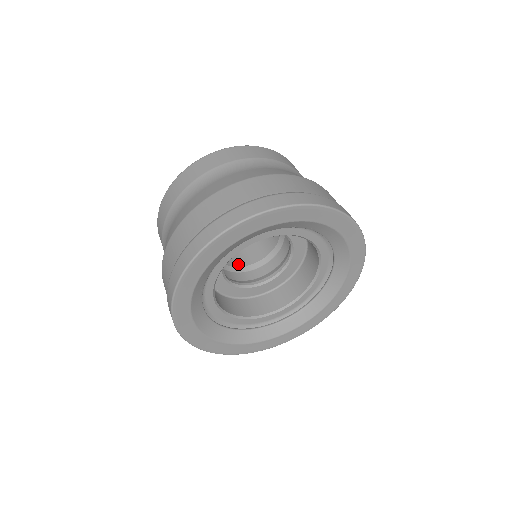
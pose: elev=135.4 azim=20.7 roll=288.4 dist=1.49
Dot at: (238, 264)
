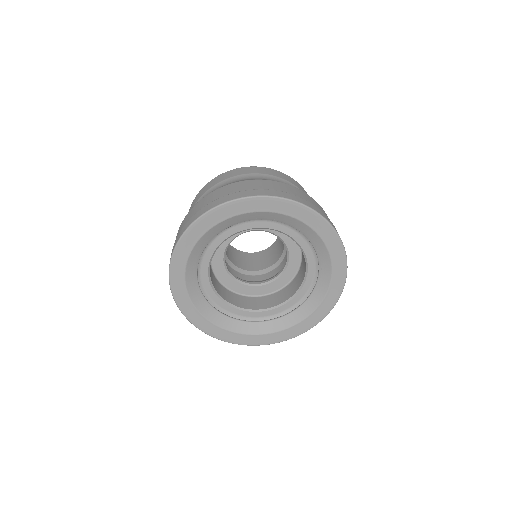
Dot at: (238, 266)
